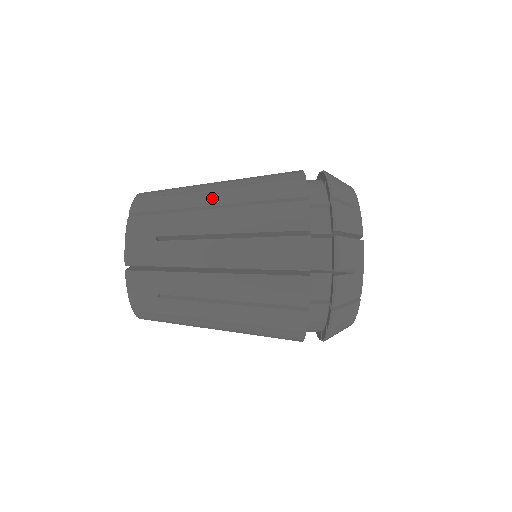
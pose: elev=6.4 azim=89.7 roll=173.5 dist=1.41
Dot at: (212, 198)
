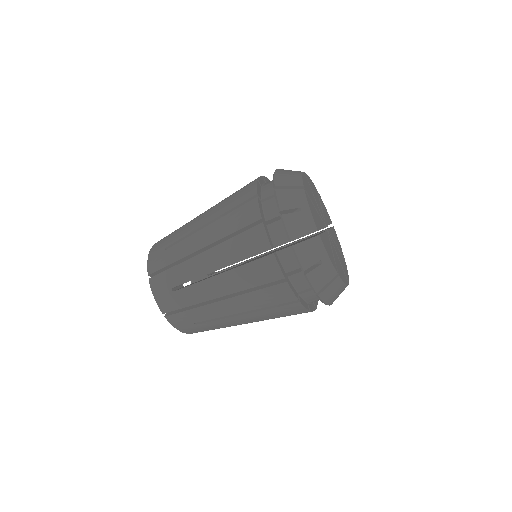
Dot at: occluded
